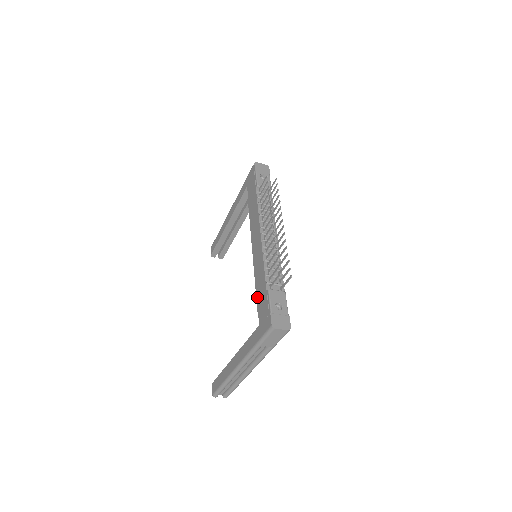
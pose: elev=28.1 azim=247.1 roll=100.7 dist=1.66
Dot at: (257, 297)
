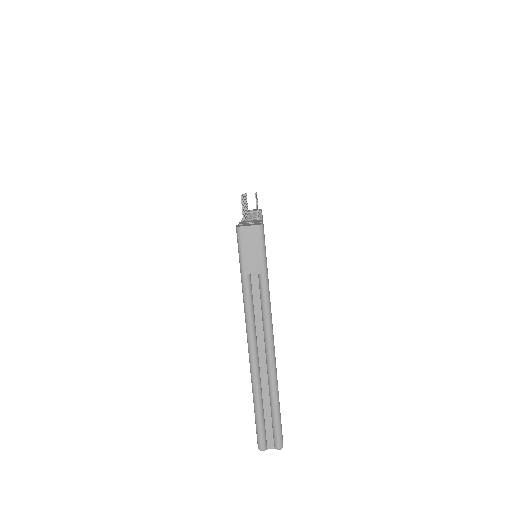
Dot at: occluded
